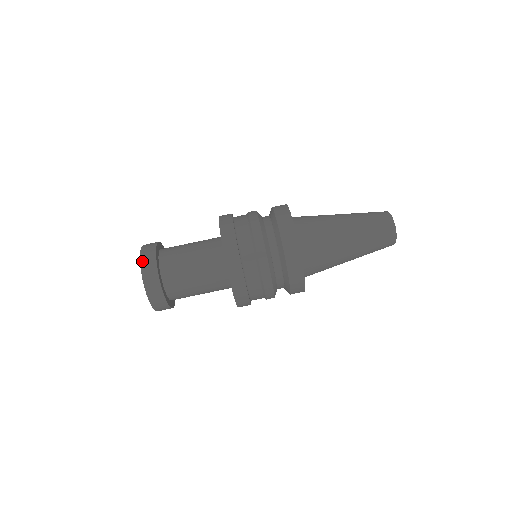
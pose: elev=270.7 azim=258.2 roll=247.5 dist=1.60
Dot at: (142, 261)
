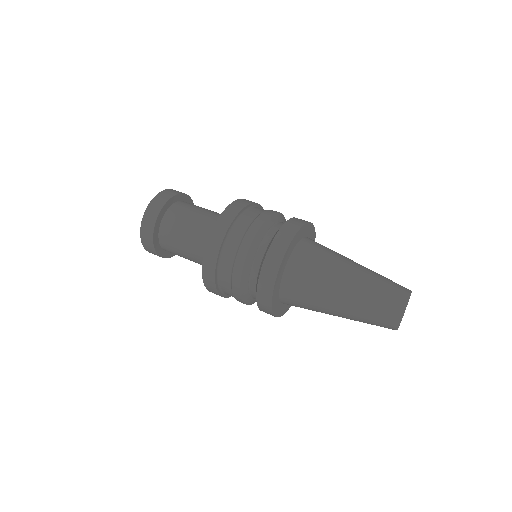
Dot at: (162, 192)
